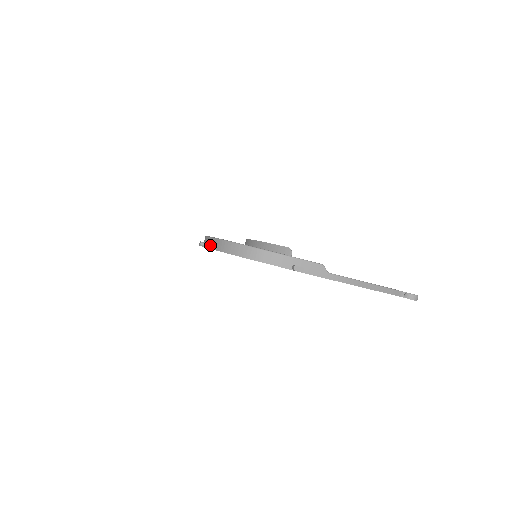
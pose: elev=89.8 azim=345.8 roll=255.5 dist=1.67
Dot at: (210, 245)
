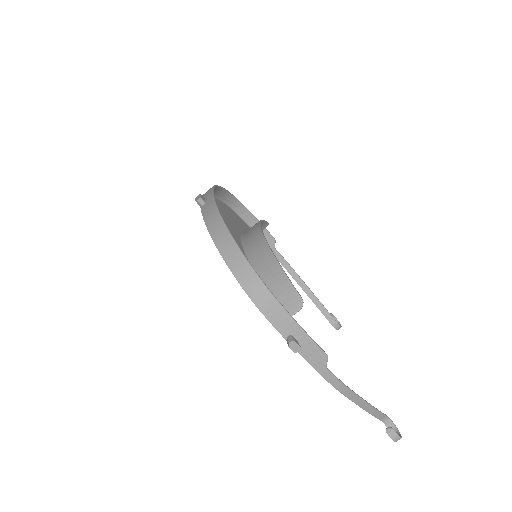
Dot at: (208, 216)
